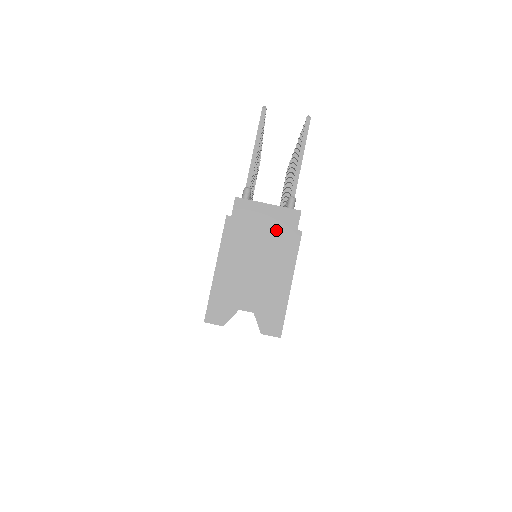
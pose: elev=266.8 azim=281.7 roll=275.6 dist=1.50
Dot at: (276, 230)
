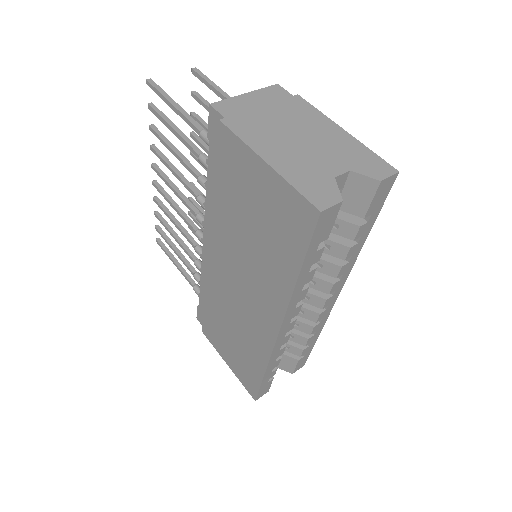
Dot at: (277, 105)
